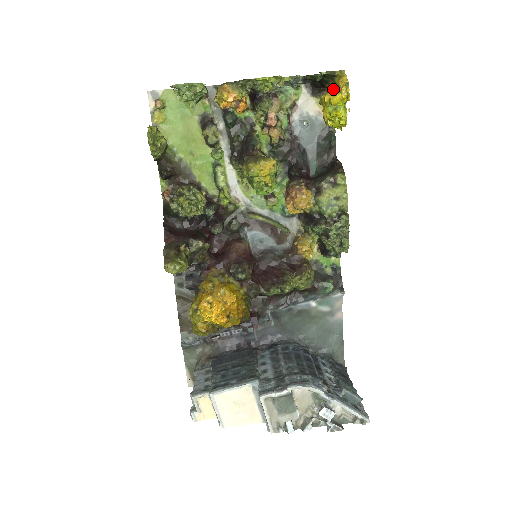
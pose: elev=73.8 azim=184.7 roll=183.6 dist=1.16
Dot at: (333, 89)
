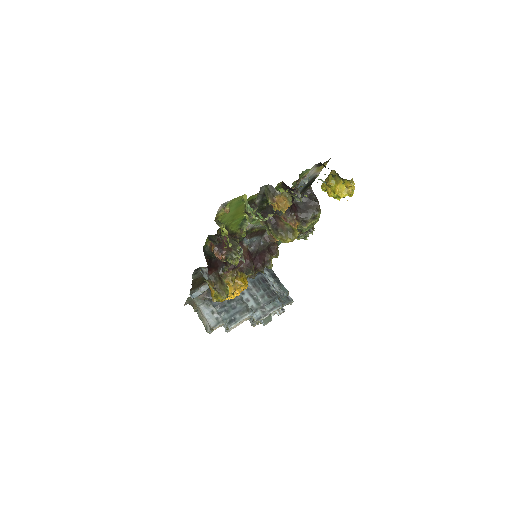
Dot at: (341, 184)
